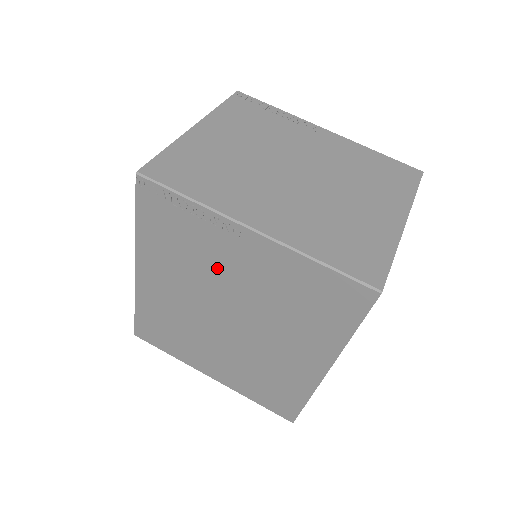
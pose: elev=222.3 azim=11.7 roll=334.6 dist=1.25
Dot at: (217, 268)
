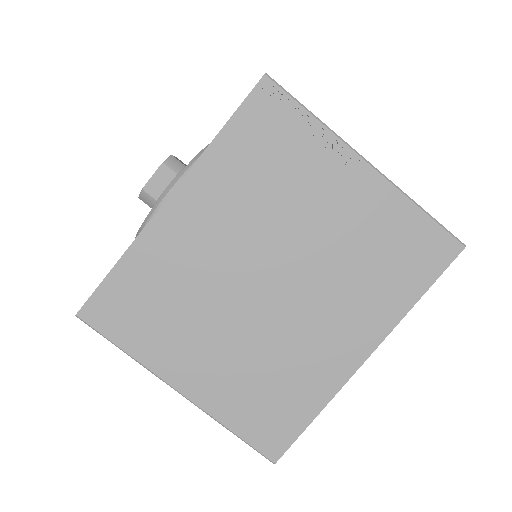
Dot at: (299, 205)
